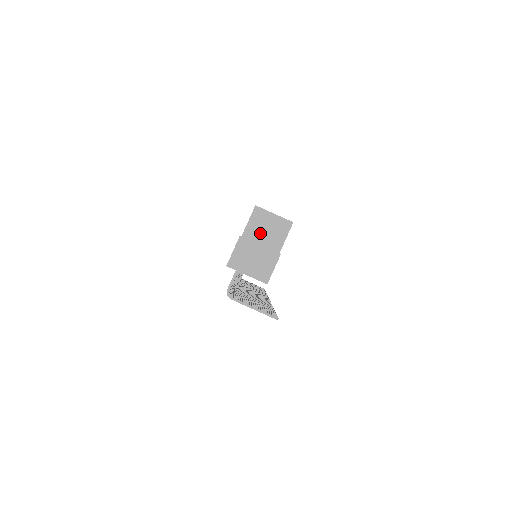
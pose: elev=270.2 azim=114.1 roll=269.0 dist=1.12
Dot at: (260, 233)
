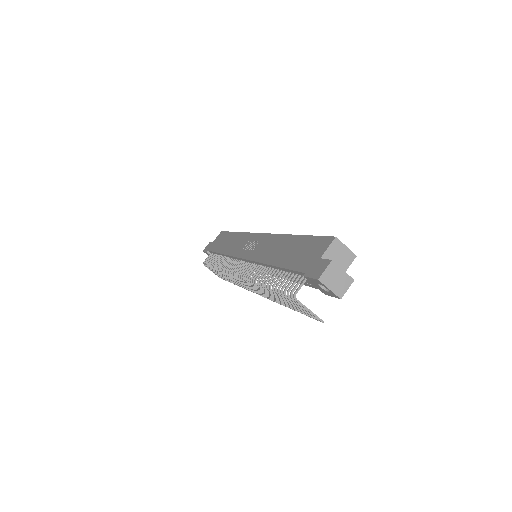
Dot at: (334, 258)
